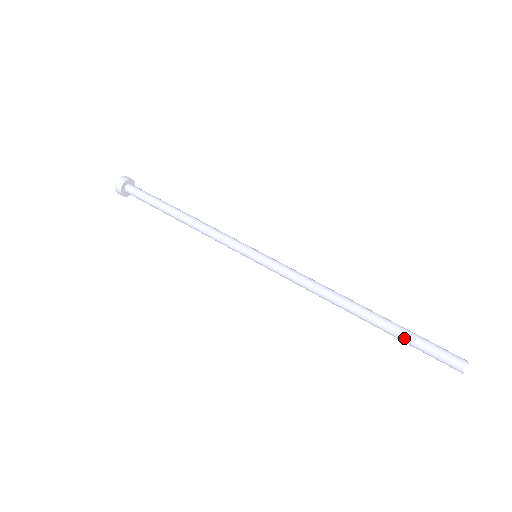
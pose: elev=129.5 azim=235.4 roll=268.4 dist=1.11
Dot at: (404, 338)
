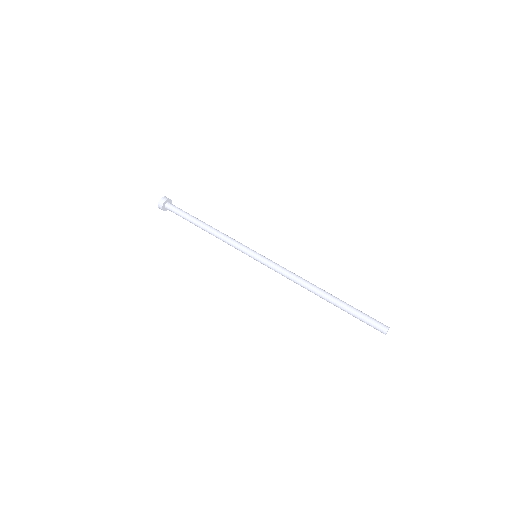
Dot at: (350, 312)
